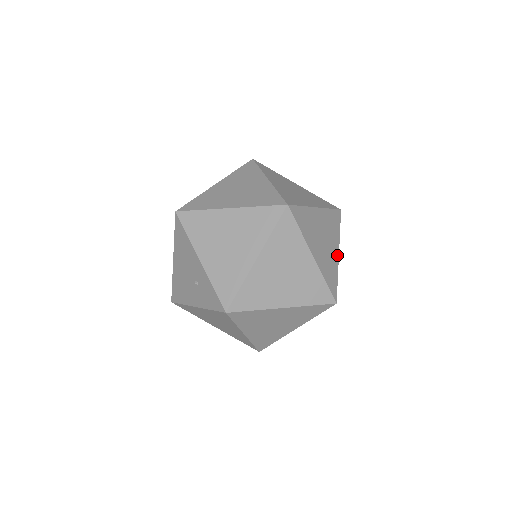
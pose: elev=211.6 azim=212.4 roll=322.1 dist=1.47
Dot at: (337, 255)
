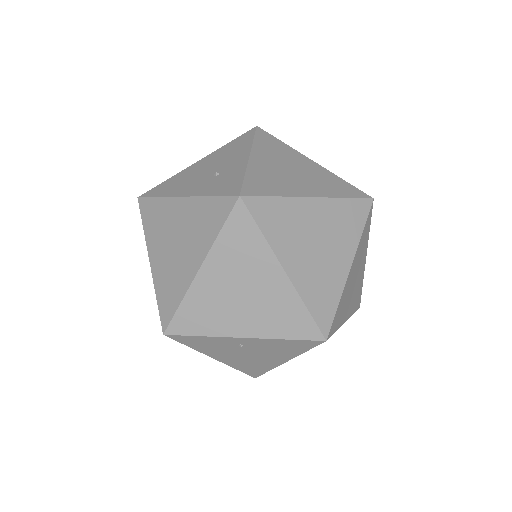
Dot at: (345, 318)
